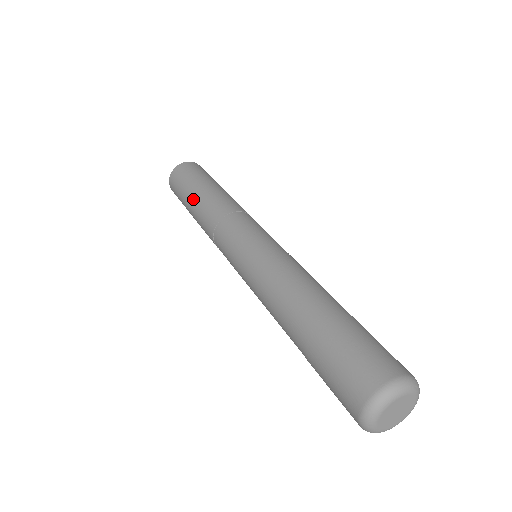
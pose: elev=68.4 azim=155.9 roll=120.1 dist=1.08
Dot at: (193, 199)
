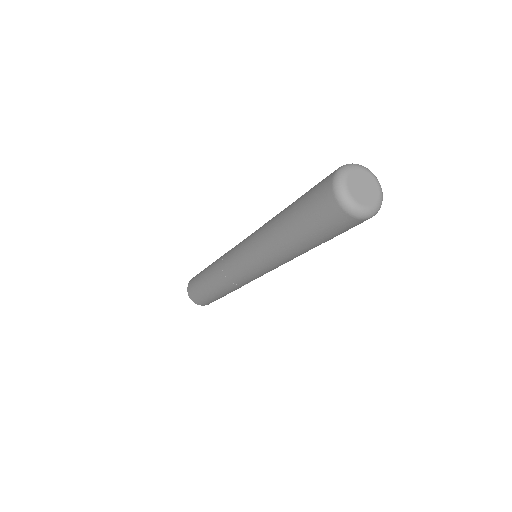
Dot at: (207, 268)
